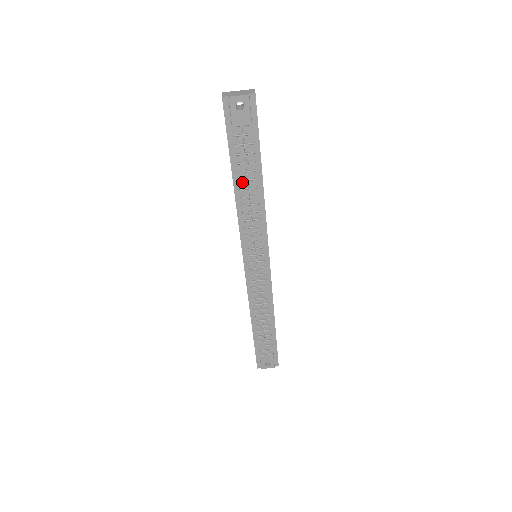
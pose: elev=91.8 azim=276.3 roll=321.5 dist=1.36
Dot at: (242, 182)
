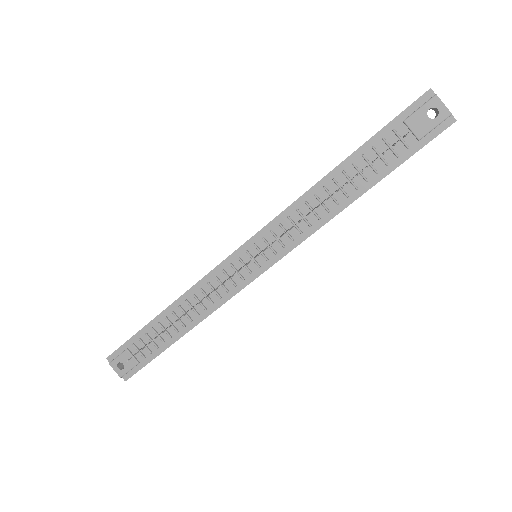
Dot at: (343, 176)
